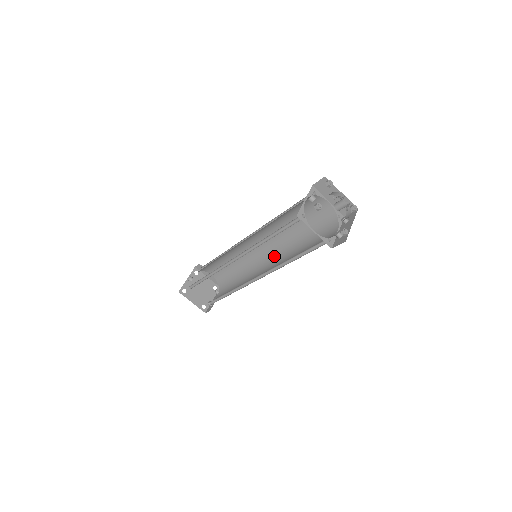
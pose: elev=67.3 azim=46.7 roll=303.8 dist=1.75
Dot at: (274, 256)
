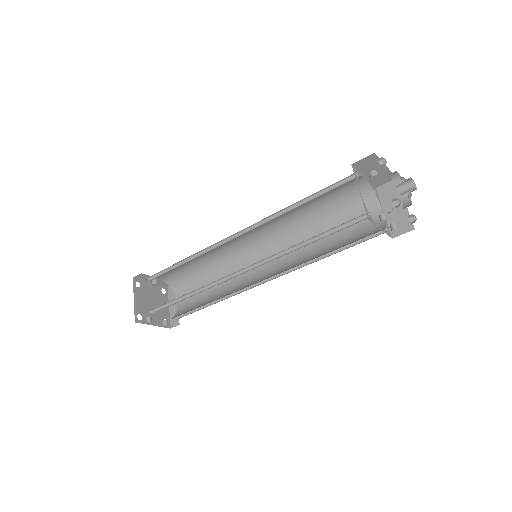
Dot at: (273, 275)
